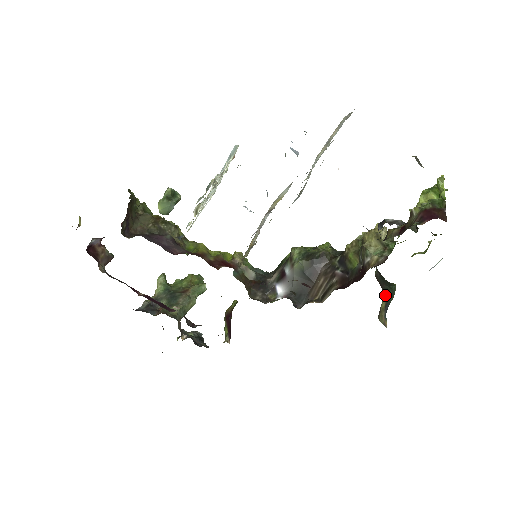
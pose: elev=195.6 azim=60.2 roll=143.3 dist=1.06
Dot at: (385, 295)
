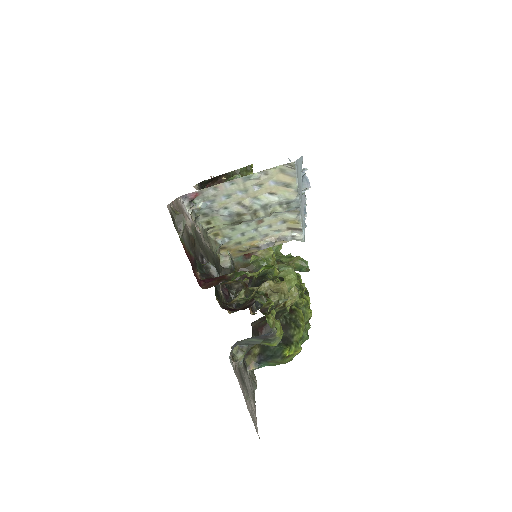
Dot at: (262, 345)
